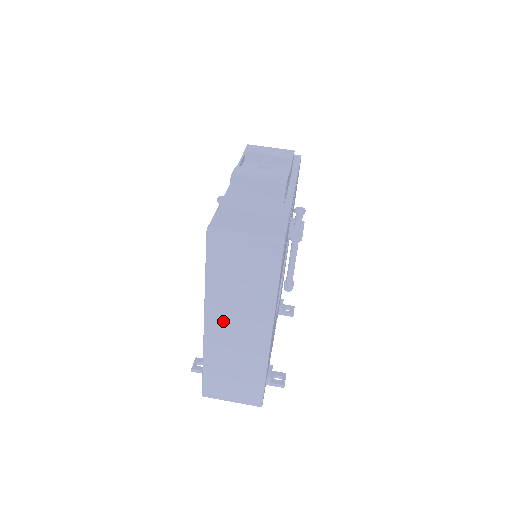
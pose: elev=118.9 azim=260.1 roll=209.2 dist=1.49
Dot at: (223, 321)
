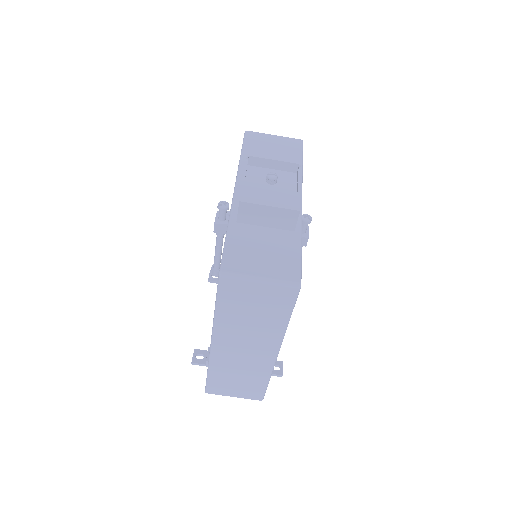
Dot at: (231, 343)
